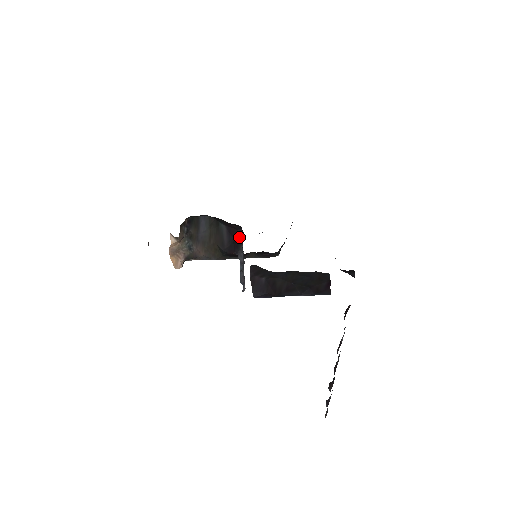
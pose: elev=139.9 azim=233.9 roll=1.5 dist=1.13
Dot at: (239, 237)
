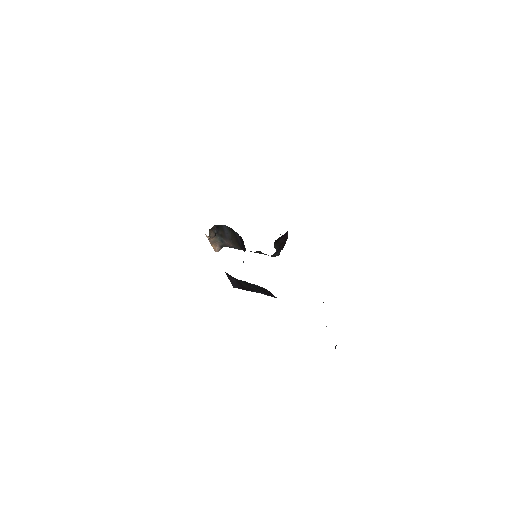
Dot at: (243, 243)
